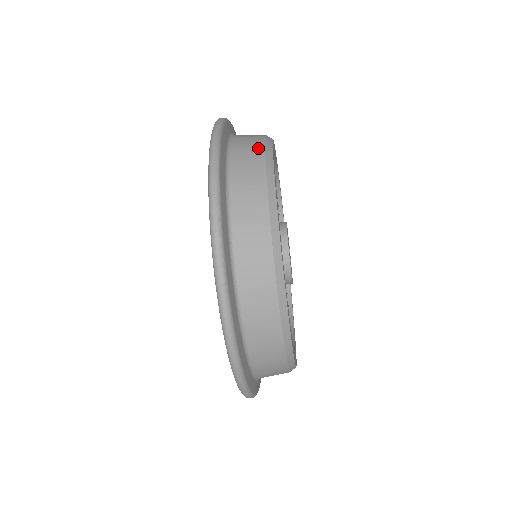
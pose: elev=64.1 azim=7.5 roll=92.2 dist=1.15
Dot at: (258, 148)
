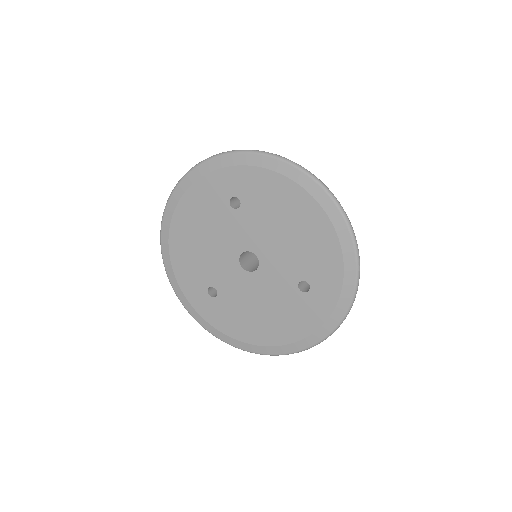
Dot at: occluded
